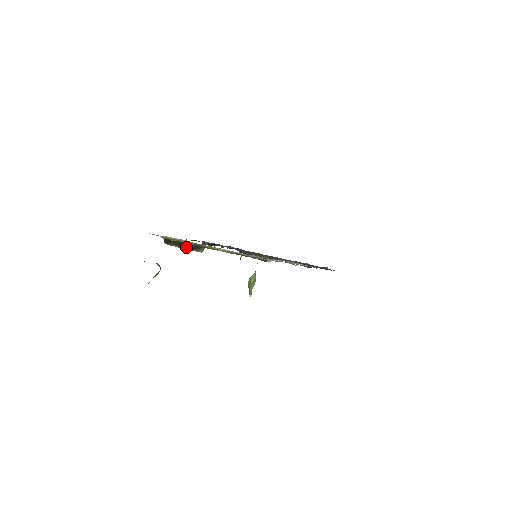
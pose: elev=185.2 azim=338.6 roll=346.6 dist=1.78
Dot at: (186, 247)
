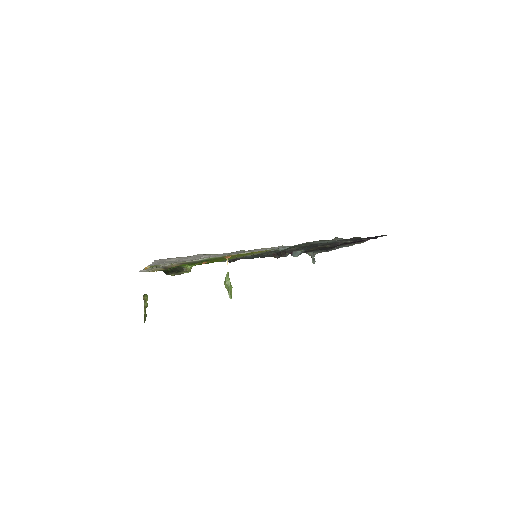
Dot at: (176, 272)
